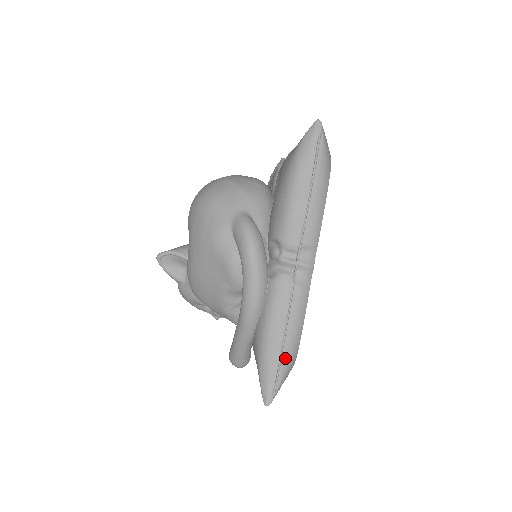
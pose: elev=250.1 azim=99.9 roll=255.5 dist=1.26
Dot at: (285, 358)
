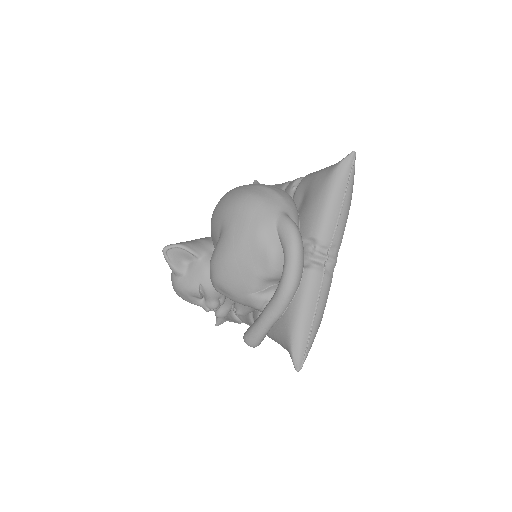
Dot at: (313, 332)
